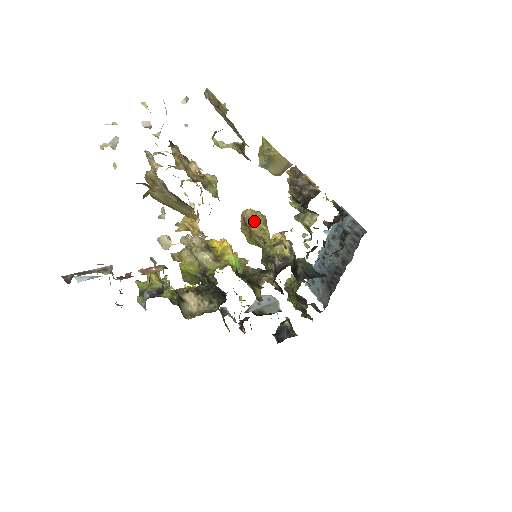
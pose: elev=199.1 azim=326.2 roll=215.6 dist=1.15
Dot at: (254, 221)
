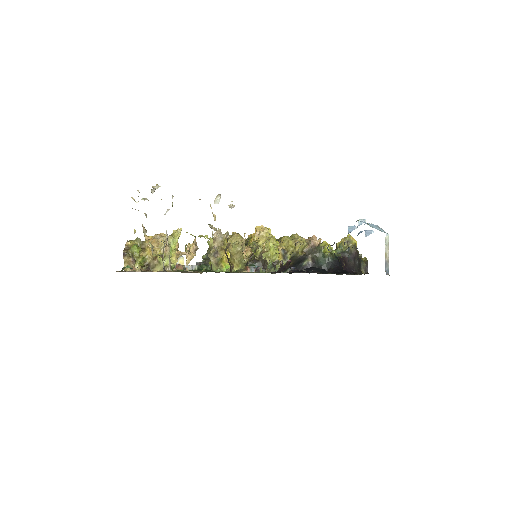
Dot at: (229, 251)
